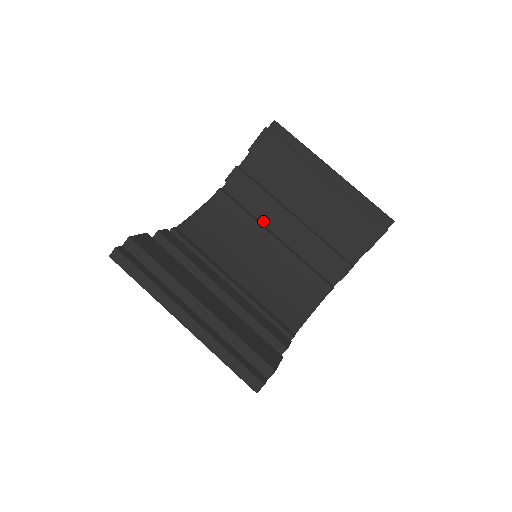
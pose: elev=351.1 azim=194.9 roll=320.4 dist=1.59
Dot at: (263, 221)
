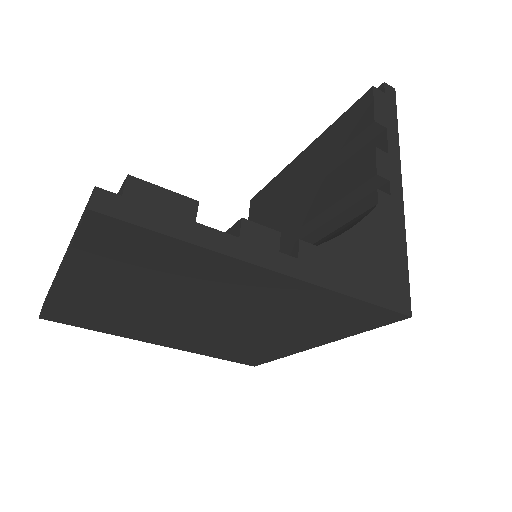
Dot at: occluded
